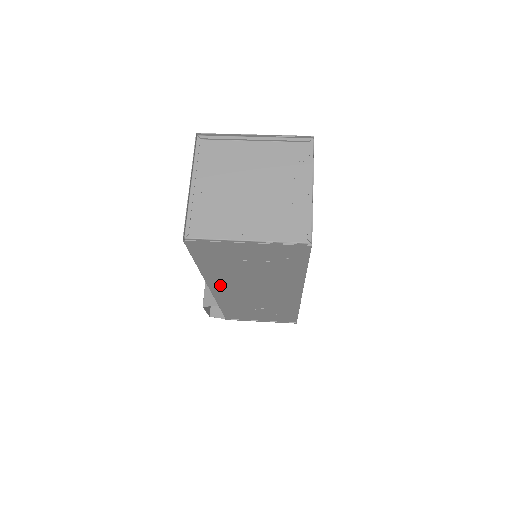
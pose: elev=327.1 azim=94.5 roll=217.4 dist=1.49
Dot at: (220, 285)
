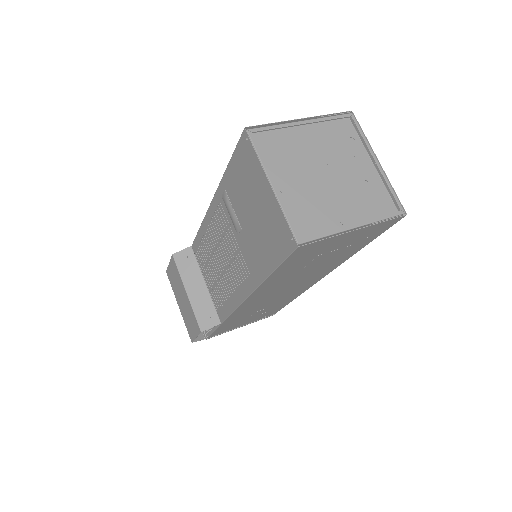
Dot at: (259, 295)
